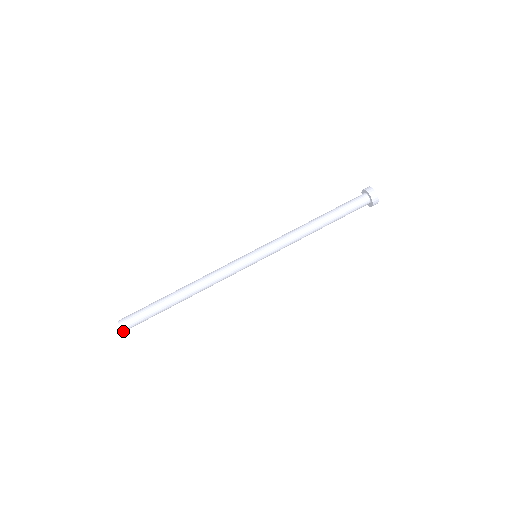
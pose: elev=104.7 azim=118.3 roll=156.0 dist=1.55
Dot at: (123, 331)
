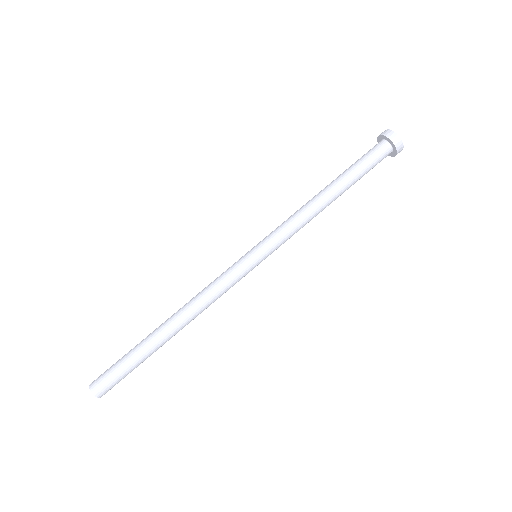
Dot at: (94, 395)
